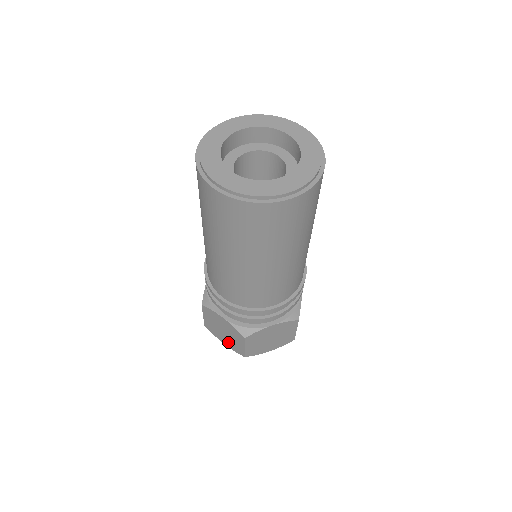
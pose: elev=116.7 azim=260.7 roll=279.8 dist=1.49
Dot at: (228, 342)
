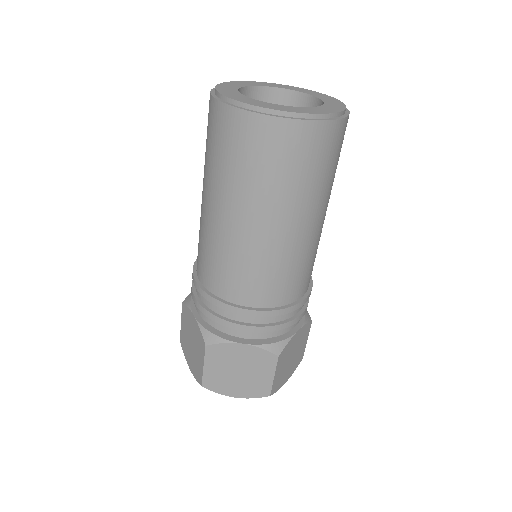
Dot at: (243, 388)
